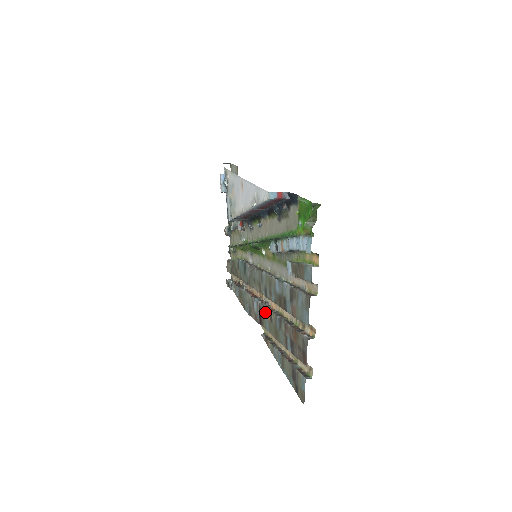
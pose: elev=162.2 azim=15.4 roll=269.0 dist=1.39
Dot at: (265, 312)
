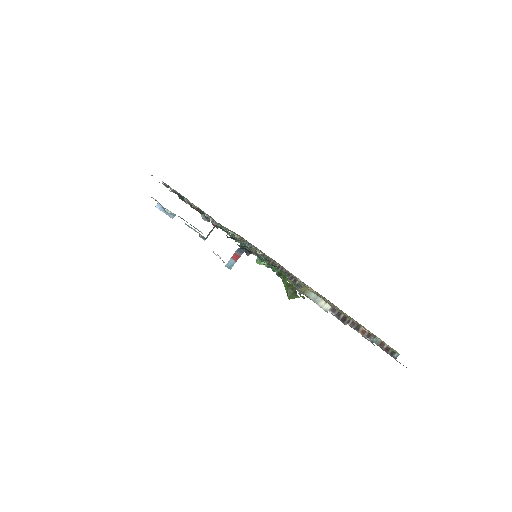
Dot at: occluded
